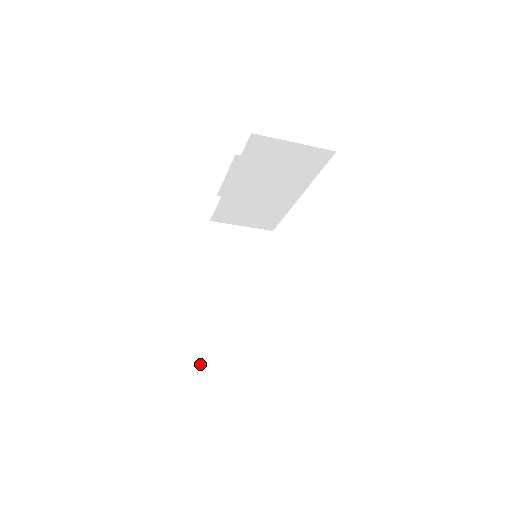
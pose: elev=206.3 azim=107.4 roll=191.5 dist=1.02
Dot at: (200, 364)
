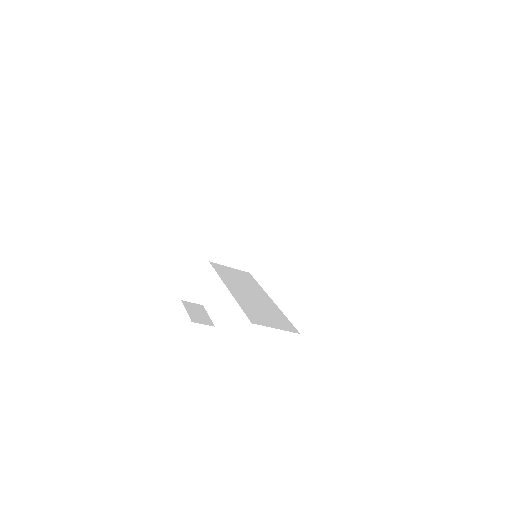
Dot at: (244, 312)
